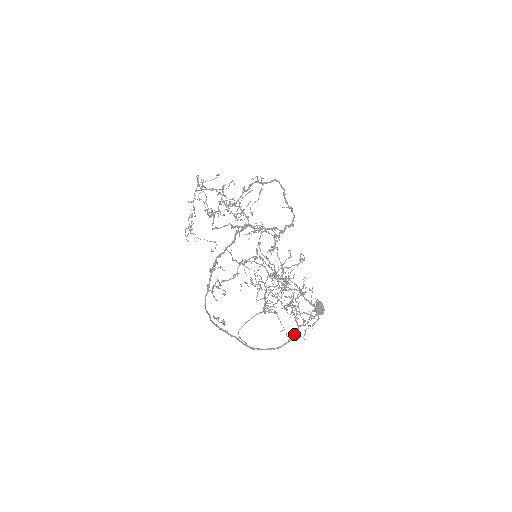
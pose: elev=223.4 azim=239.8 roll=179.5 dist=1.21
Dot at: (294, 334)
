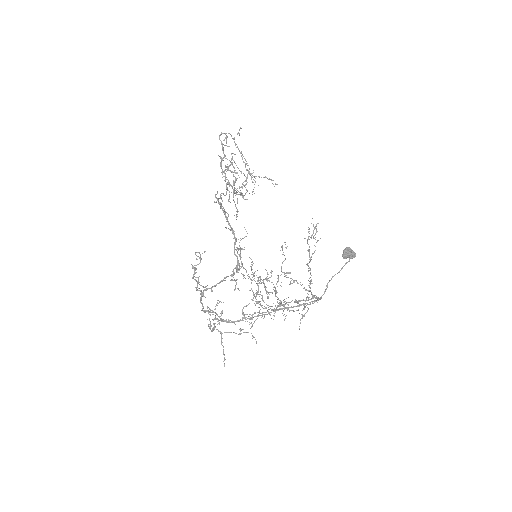
Dot at: (317, 299)
